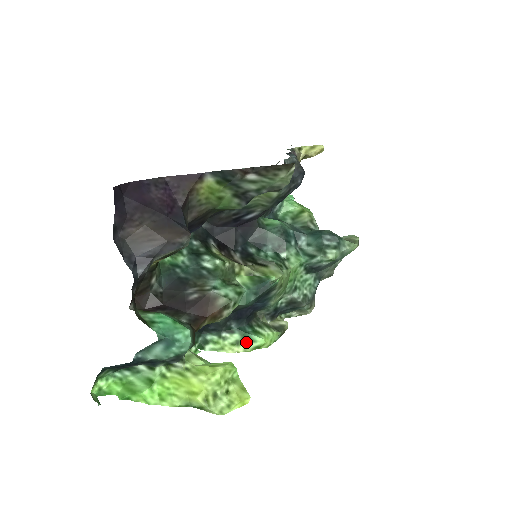
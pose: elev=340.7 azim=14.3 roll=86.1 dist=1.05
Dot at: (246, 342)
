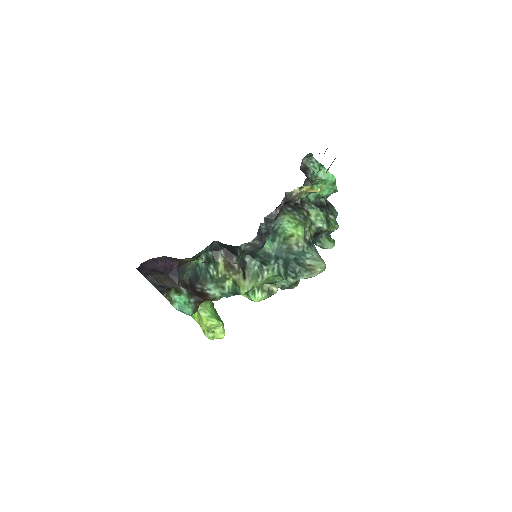
Dot at: (247, 295)
